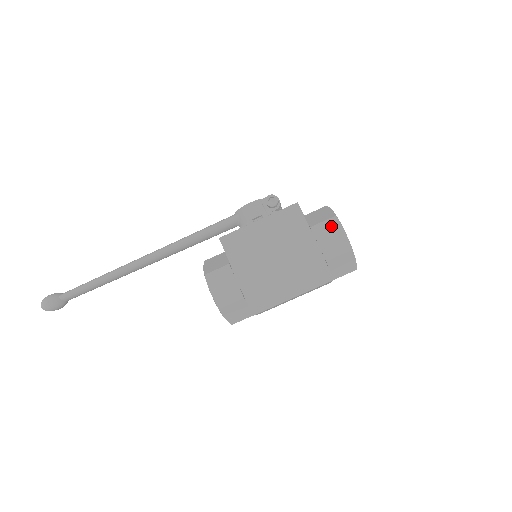
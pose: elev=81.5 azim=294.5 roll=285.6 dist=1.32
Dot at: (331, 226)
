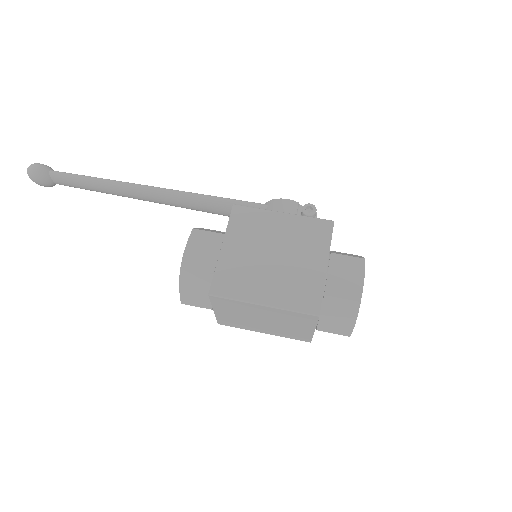
Dot at: (353, 265)
